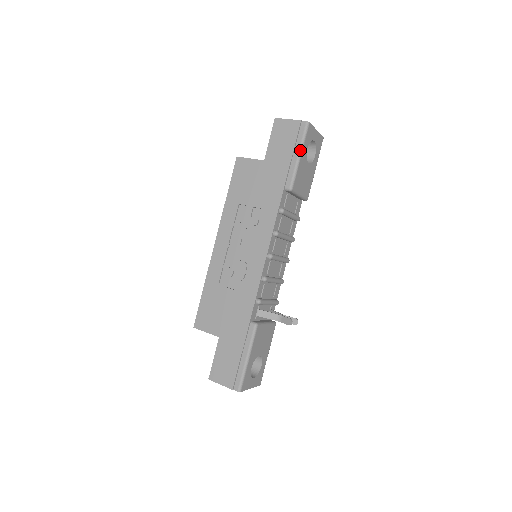
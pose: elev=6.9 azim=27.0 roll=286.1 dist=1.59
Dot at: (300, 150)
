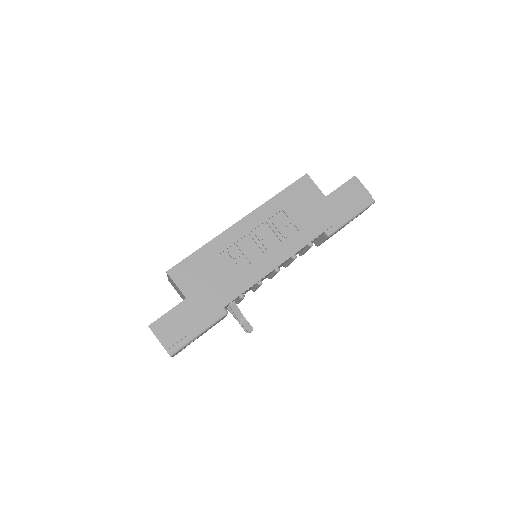
Dot at: (356, 215)
